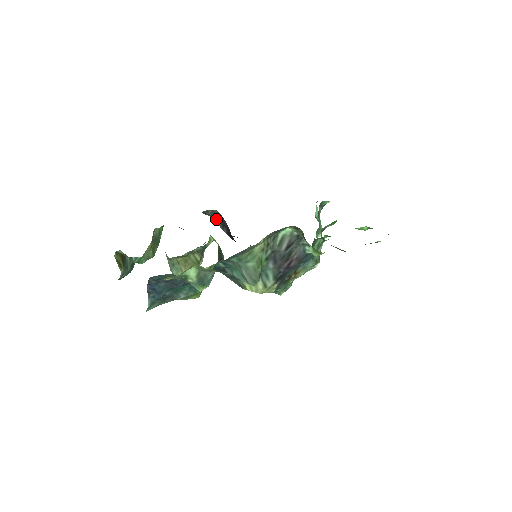
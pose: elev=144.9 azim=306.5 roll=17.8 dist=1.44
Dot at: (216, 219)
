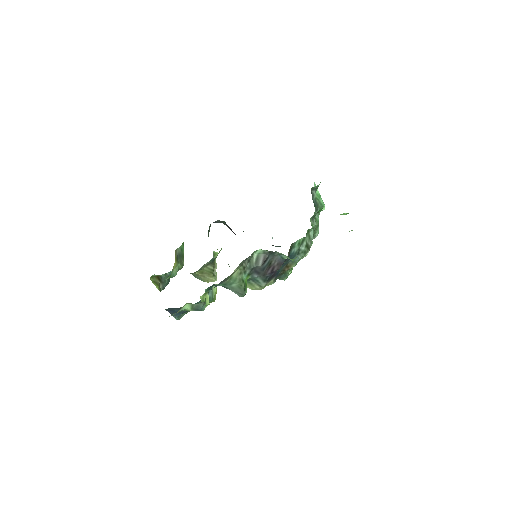
Dot at: (225, 224)
